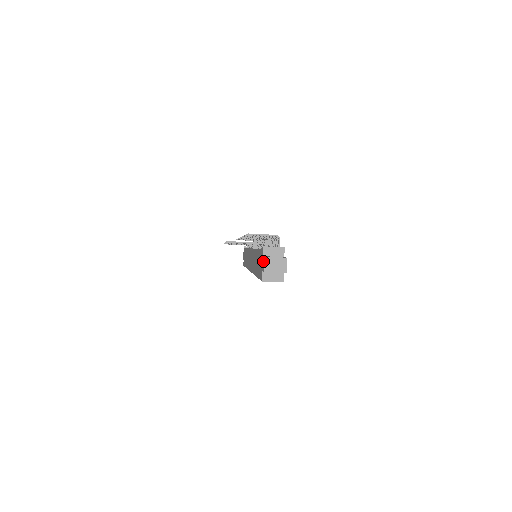
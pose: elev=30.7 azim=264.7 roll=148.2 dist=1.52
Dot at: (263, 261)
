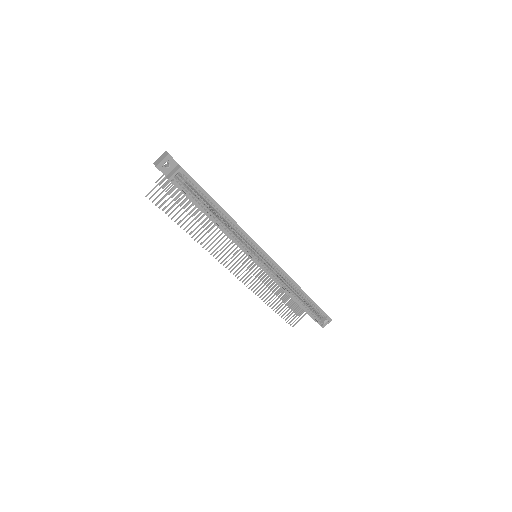
Dot at: occluded
